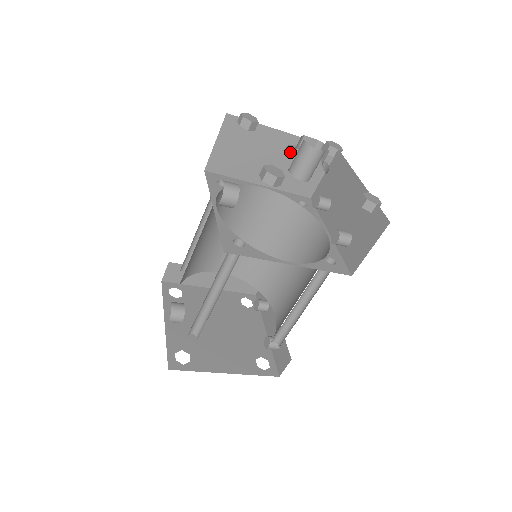
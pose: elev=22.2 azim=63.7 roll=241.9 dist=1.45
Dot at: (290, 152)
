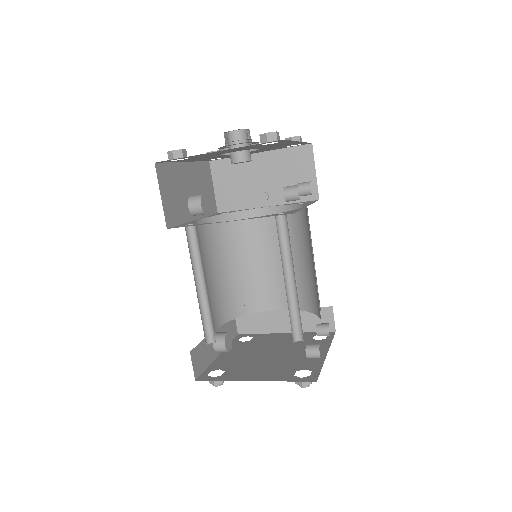
Dot at: (273, 167)
